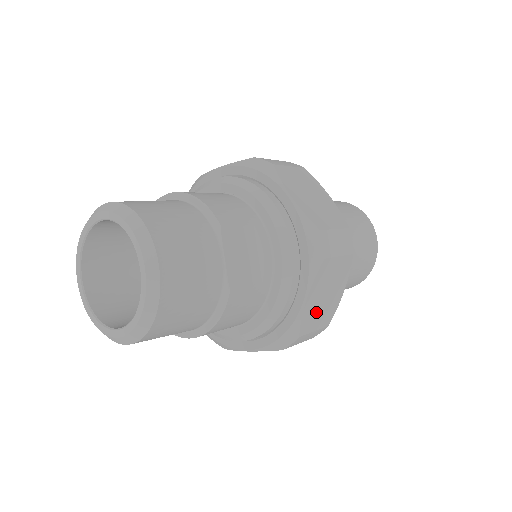
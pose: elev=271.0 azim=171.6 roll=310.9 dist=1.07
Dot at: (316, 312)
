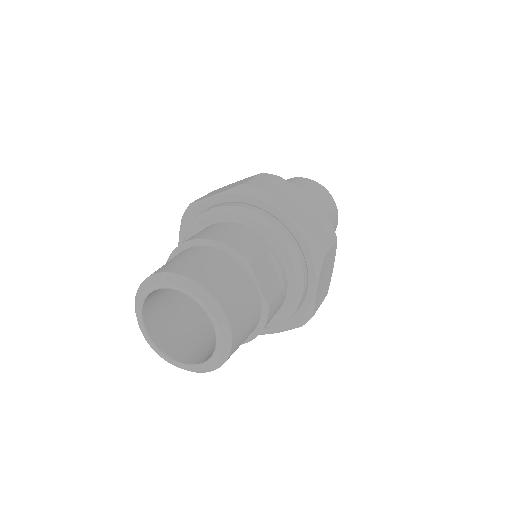
Dot at: (321, 292)
